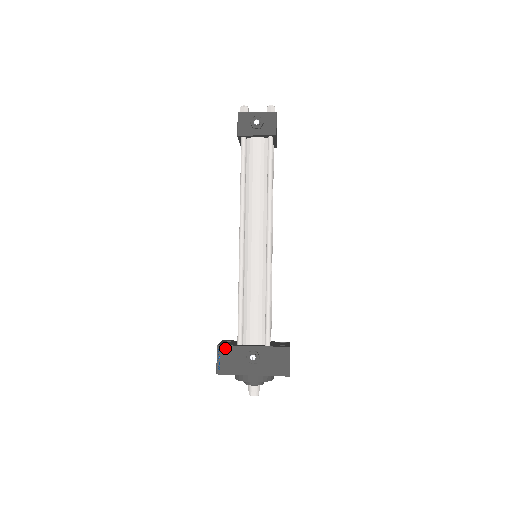
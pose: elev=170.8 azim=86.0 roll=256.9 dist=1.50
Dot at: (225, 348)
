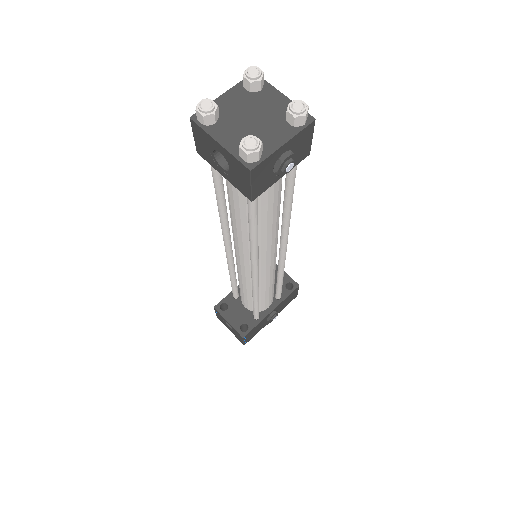
Dot at: (250, 333)
